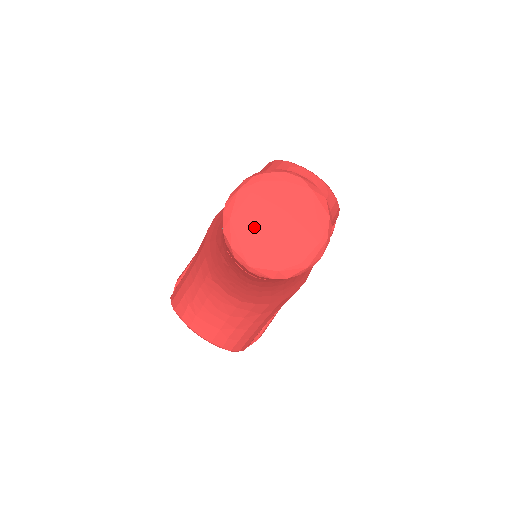
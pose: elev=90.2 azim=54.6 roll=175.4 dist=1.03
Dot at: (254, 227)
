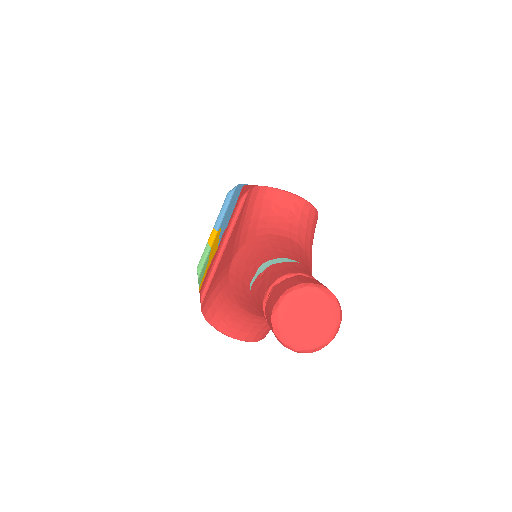
Dot at: (294, 327)
